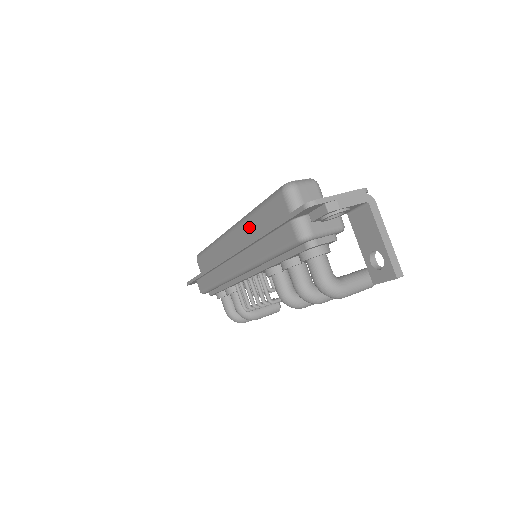
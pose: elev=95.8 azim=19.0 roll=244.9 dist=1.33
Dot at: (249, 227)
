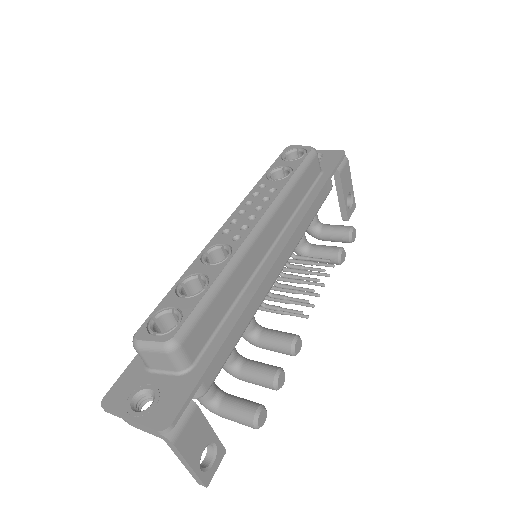
Dot at: occluded
